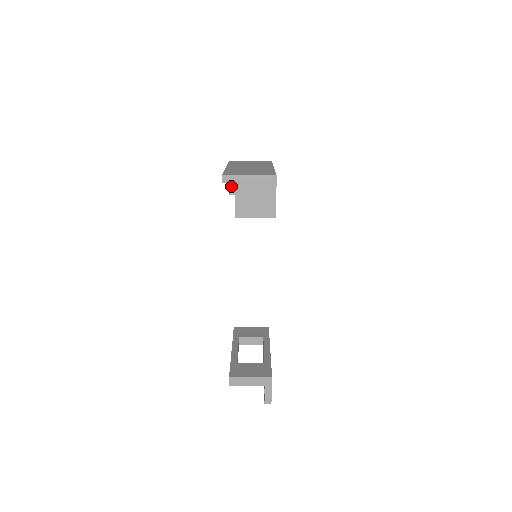
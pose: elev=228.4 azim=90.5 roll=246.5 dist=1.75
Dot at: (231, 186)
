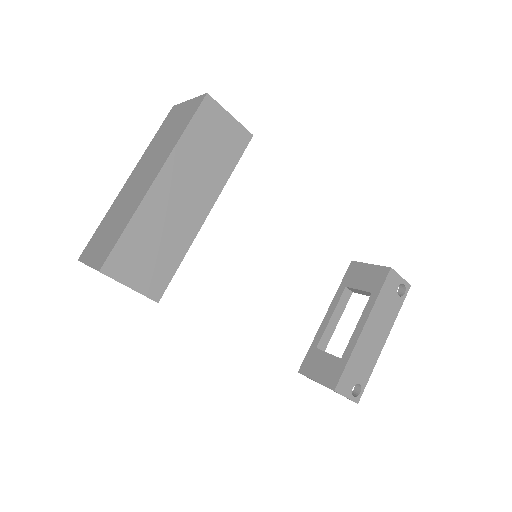
Dot at: occluded
